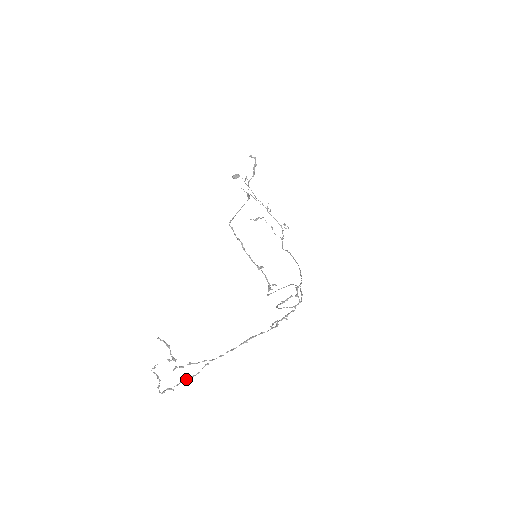
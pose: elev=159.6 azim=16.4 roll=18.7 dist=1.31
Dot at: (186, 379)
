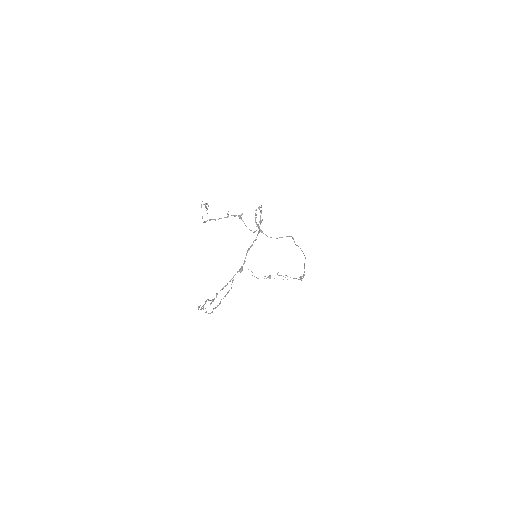
Dot at: occluded
